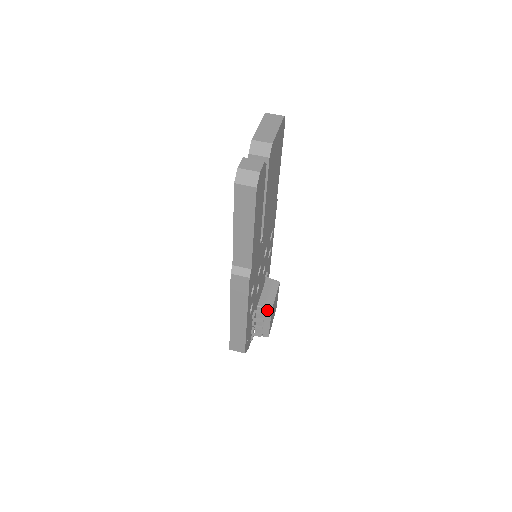
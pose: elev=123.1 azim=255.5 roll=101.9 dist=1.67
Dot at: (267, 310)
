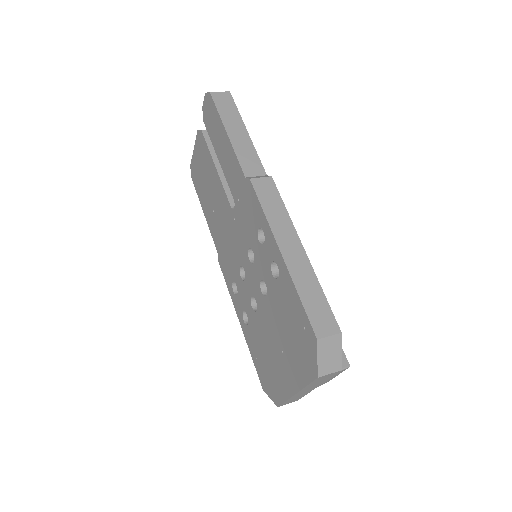
Dot at: occluded
